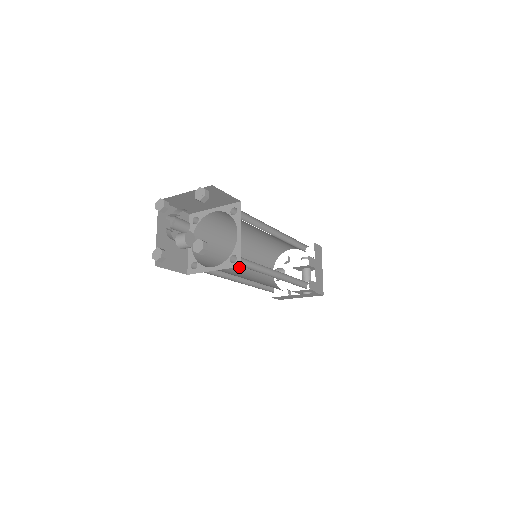
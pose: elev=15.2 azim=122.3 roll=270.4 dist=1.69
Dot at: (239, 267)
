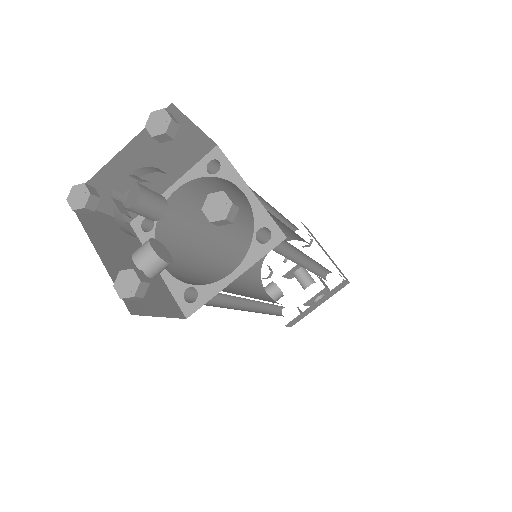
Dot at: (235, 291)
